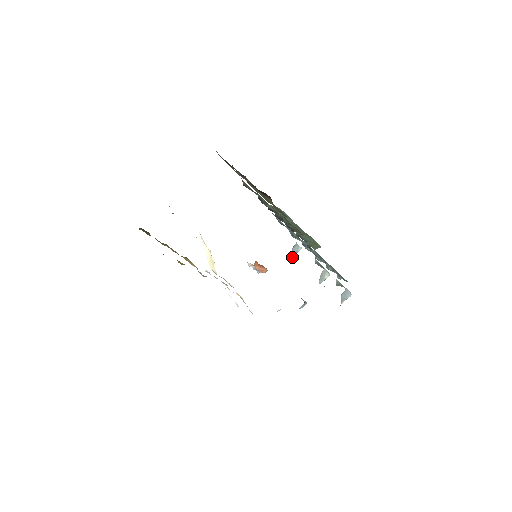
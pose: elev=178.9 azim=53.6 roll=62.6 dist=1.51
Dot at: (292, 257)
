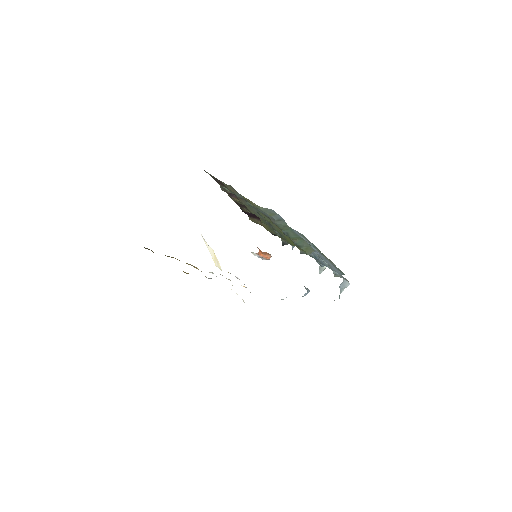
Dot at: (292, 248)
